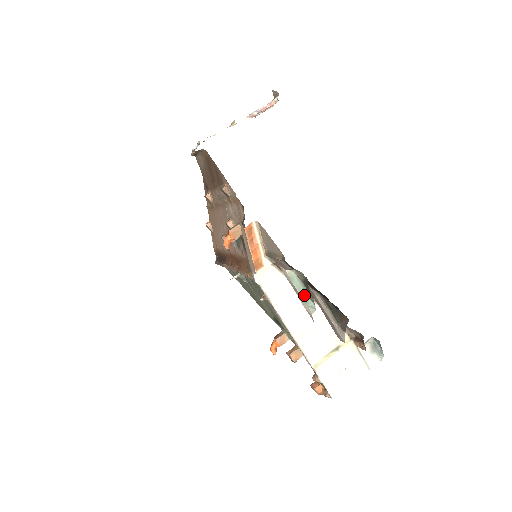
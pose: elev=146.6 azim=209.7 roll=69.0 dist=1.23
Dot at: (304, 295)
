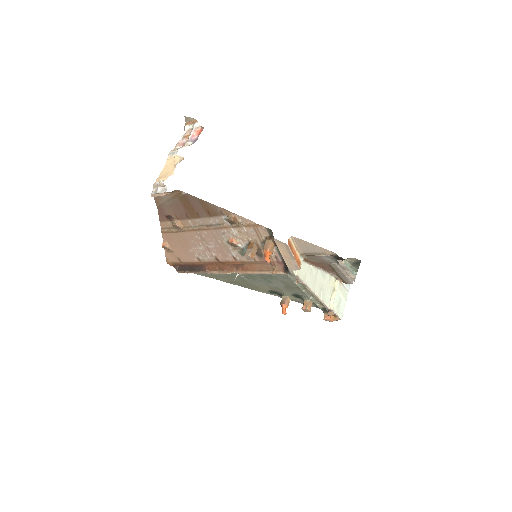
Dot at: (351, 270)
